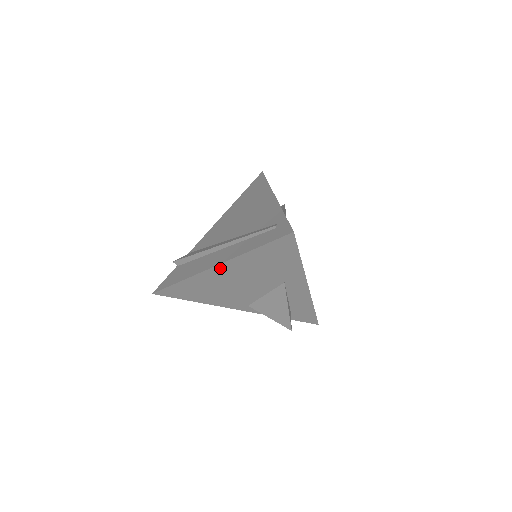
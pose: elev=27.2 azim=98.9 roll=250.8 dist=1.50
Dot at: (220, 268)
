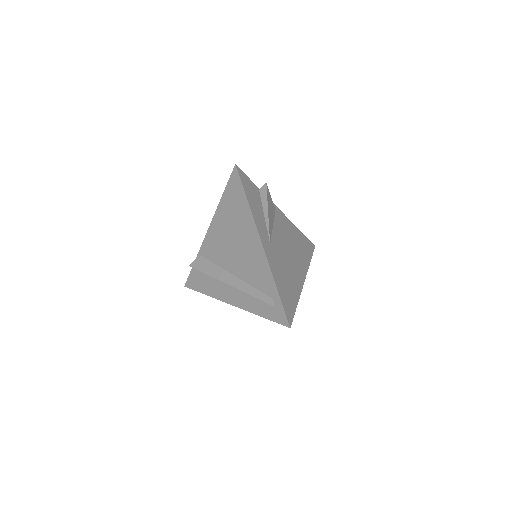
Dot at: occluded
